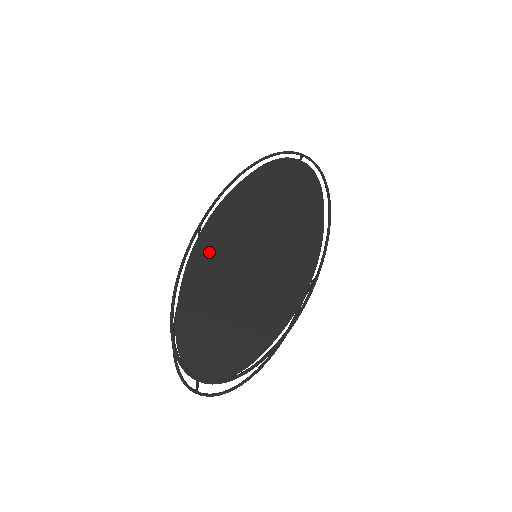
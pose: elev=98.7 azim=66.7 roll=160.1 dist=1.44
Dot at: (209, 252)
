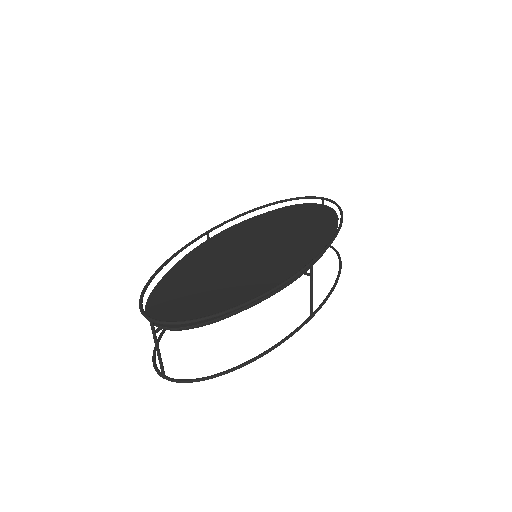
Dot at: (210, 249)
